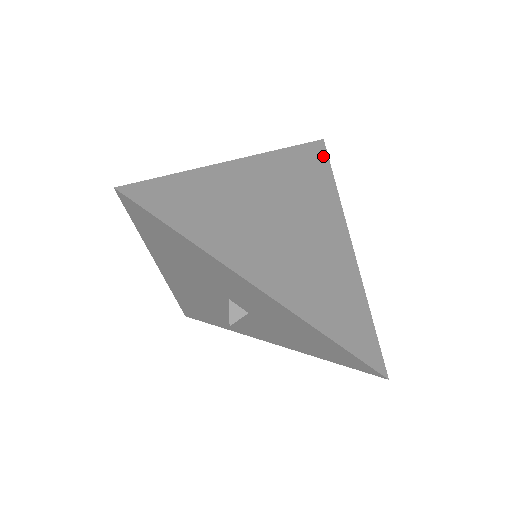
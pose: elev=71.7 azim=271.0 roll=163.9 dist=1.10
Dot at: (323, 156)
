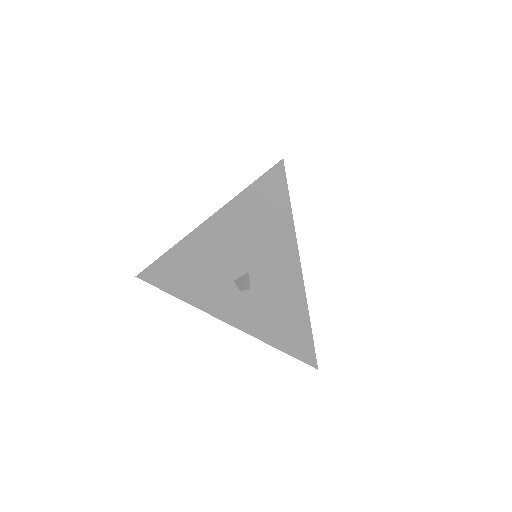
Dot at: occluded
